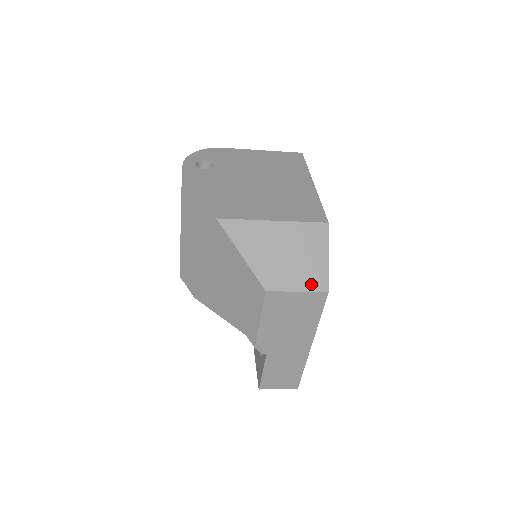
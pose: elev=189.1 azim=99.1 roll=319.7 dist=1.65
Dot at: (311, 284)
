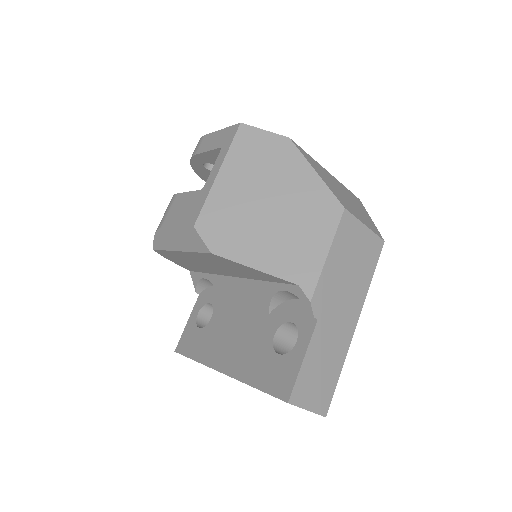
Dot at: (371, 227)
